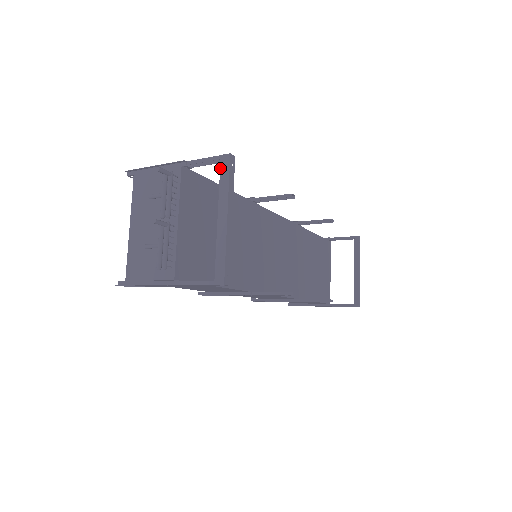
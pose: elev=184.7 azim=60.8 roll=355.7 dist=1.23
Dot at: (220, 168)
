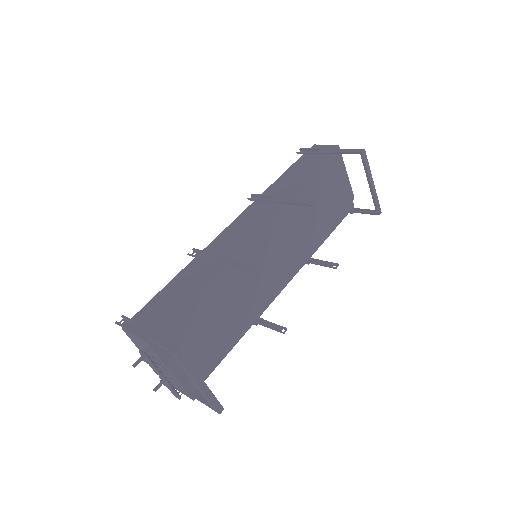
Dot at: (174, 357)
